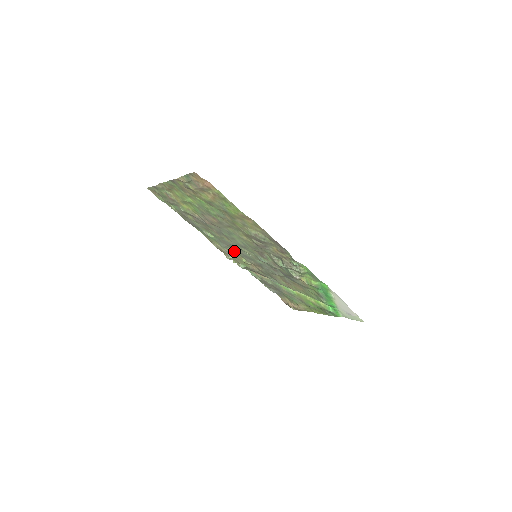
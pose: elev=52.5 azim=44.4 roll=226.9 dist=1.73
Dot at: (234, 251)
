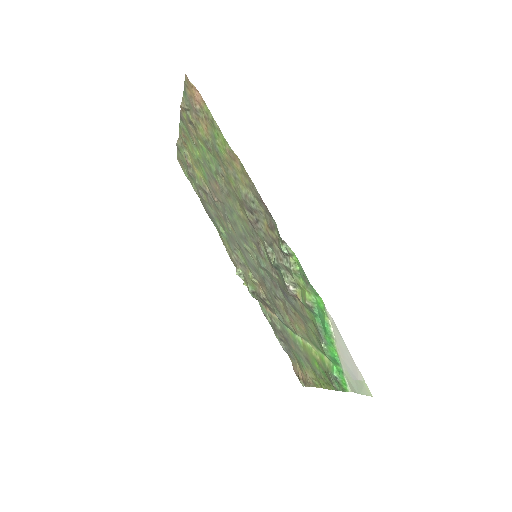
Dot at: (242, 257)
